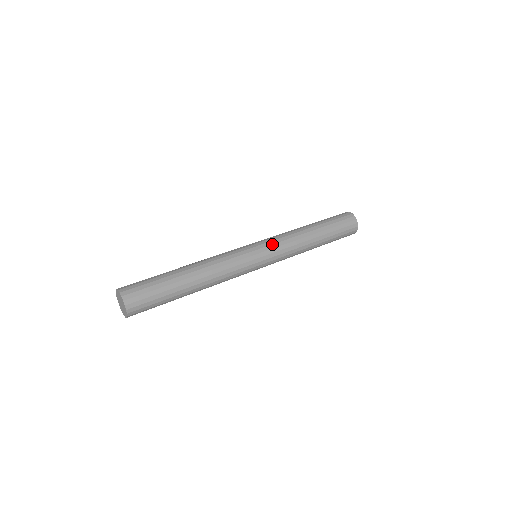
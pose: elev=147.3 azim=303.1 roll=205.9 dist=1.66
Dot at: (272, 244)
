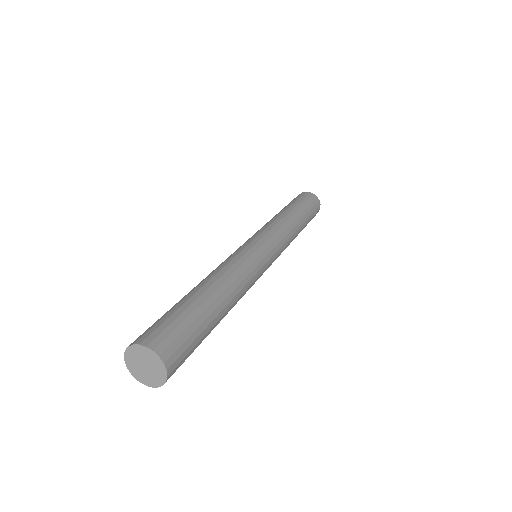
Dot at: (256, 233)
